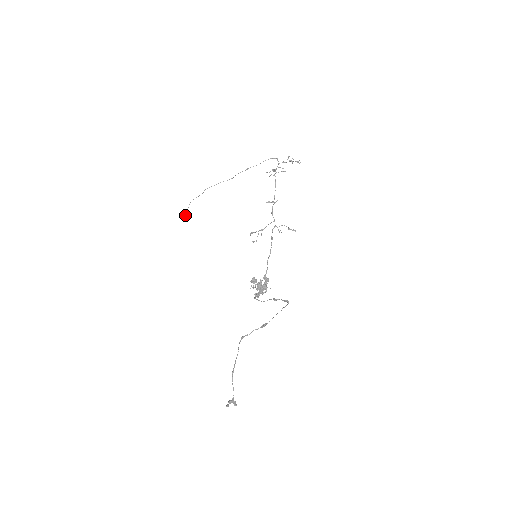
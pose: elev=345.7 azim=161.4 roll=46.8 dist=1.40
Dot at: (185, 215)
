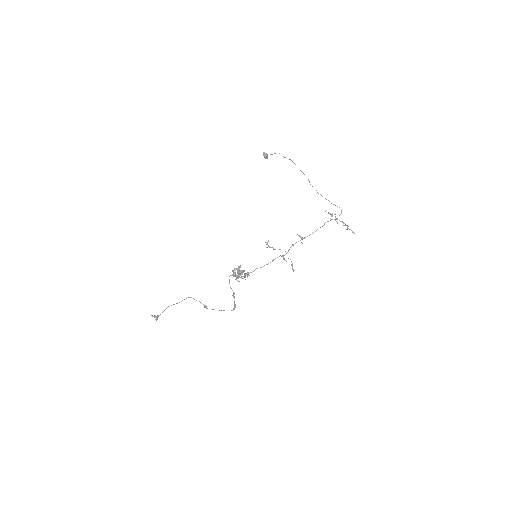
Dot at: (265, 157)
